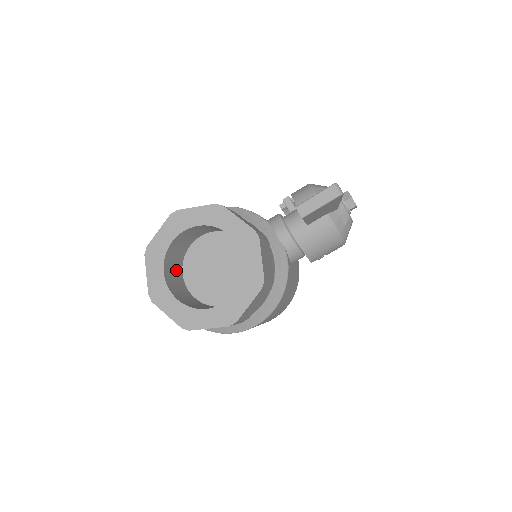
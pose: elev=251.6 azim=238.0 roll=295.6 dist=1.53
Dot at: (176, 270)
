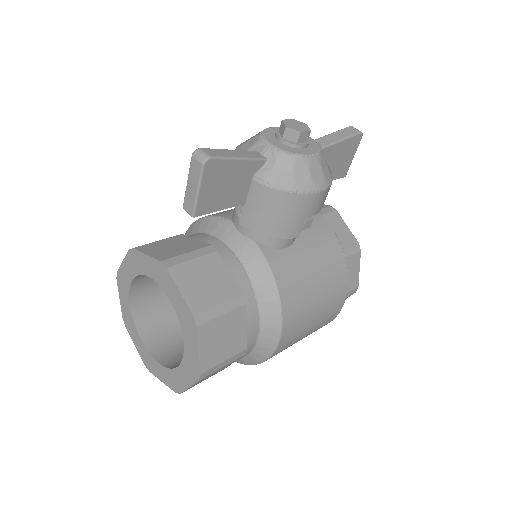
Dot at: (169, 323)
